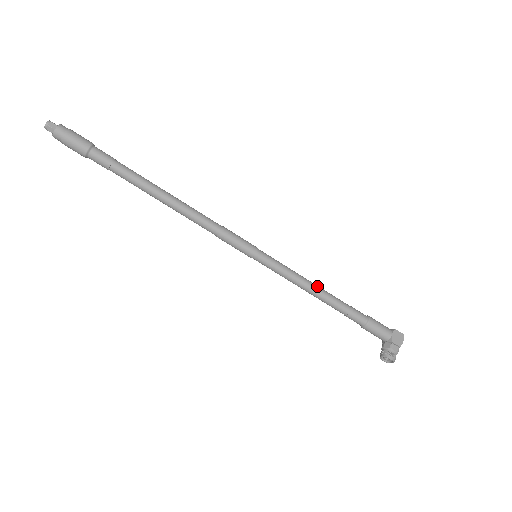
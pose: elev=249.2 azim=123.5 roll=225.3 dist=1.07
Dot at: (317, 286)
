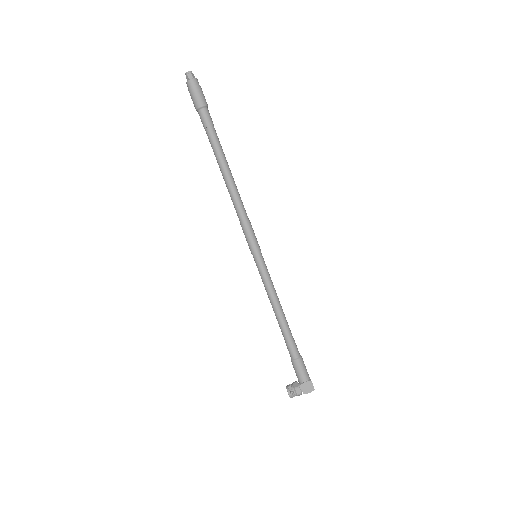
Dot at: (280, 308)
